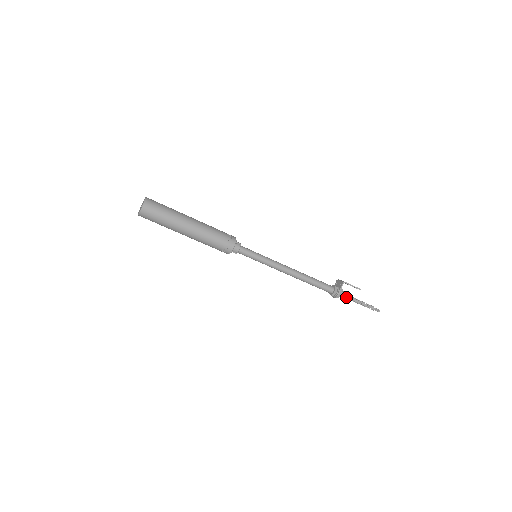
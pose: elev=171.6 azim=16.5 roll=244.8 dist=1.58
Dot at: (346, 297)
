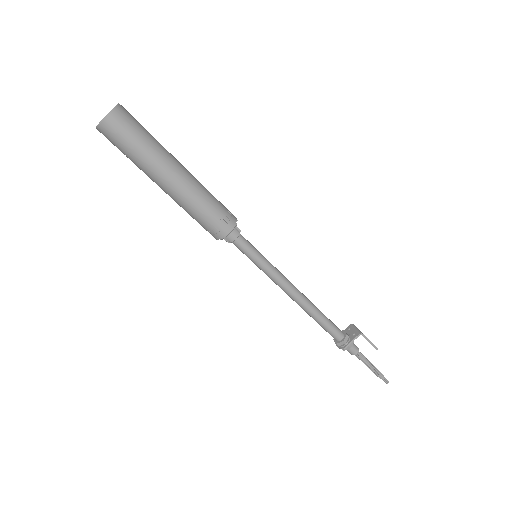
Dot at: (354, 352)
